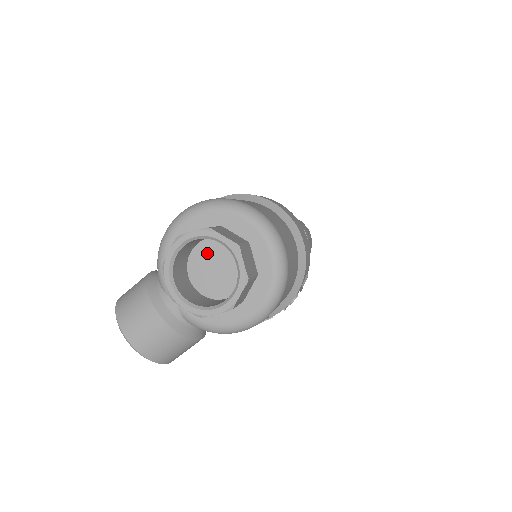
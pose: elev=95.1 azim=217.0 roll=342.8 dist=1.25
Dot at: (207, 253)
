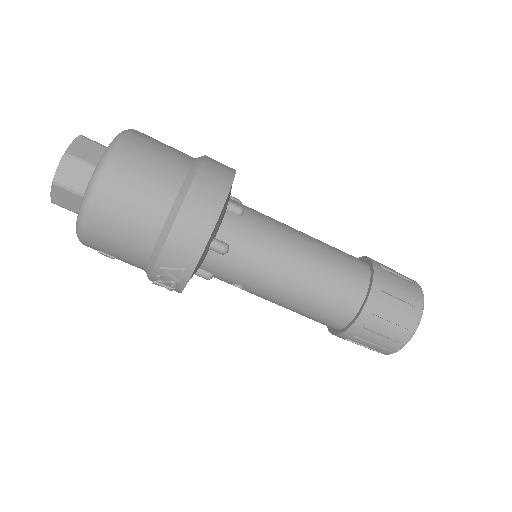
Dot at: occluded
